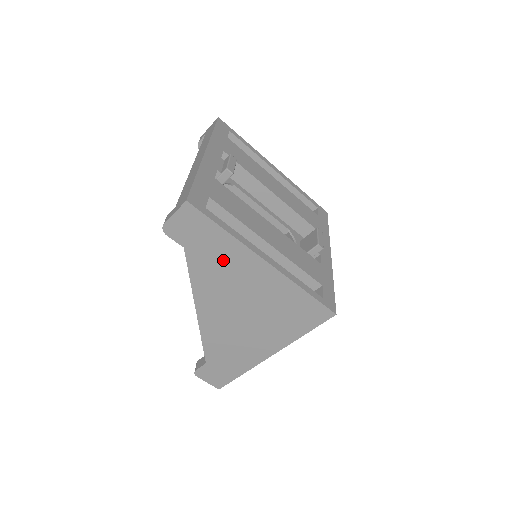
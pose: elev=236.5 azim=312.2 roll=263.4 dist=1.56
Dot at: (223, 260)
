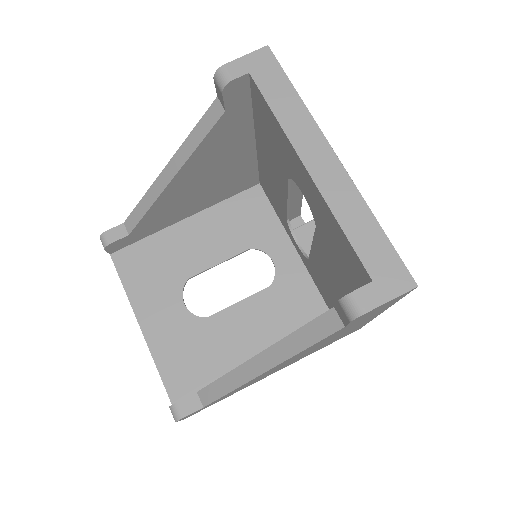
Dot at: (356, 324)
